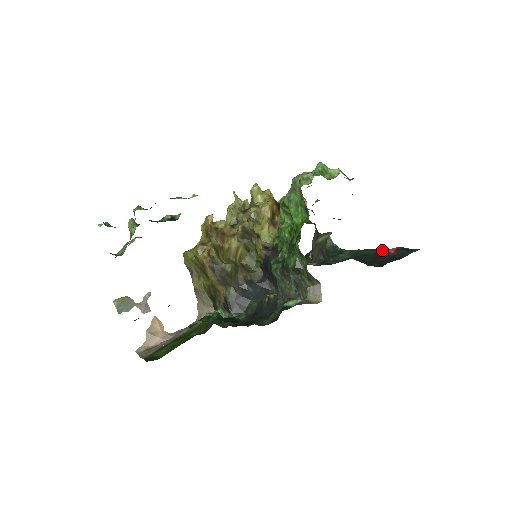
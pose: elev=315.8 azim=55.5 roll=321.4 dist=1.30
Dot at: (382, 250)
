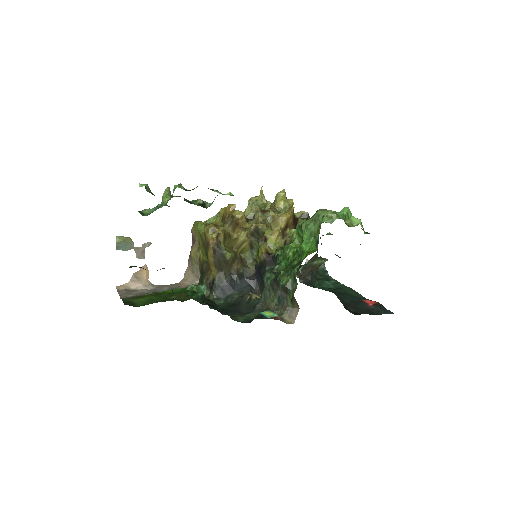
Dot at: occluded
